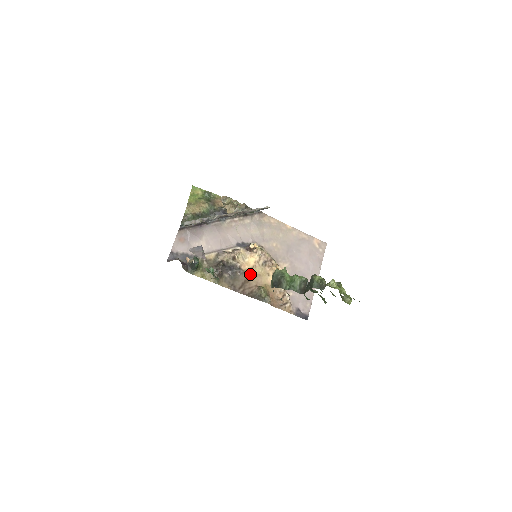
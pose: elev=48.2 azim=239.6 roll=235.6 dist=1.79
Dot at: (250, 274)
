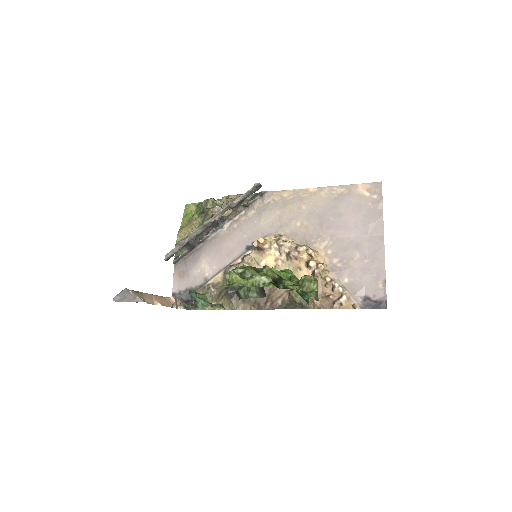
Dot at: occluded
